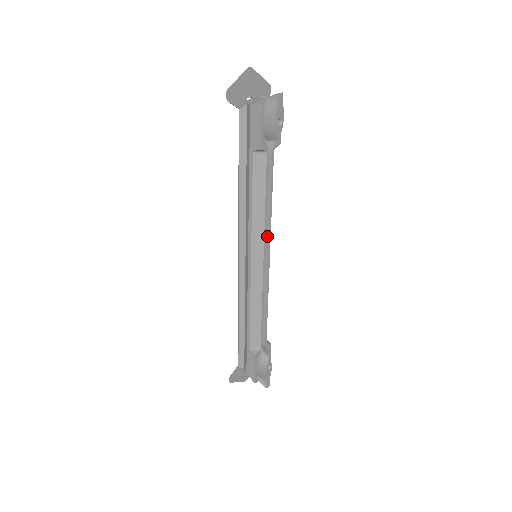
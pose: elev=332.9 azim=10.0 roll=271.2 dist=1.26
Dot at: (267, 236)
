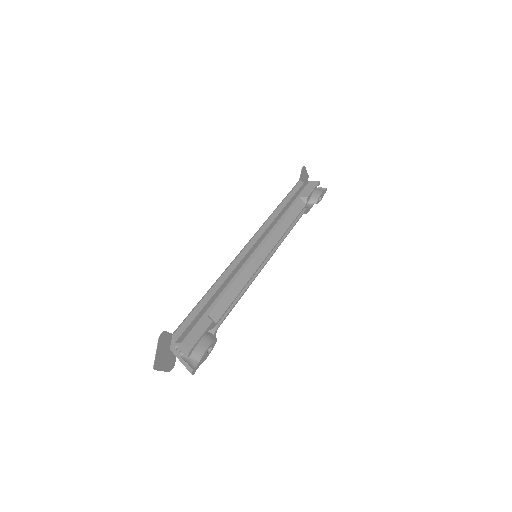
Dot at: (275, 247)
